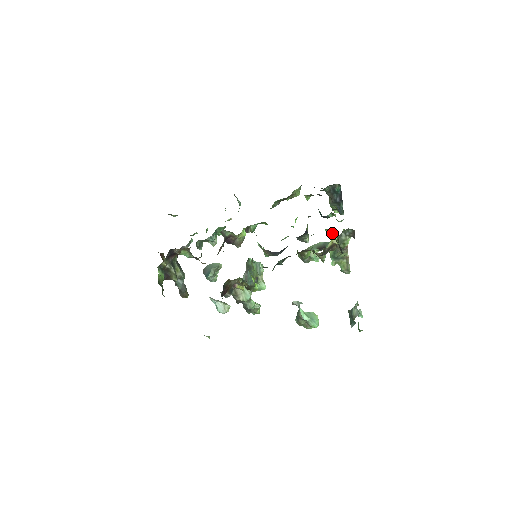
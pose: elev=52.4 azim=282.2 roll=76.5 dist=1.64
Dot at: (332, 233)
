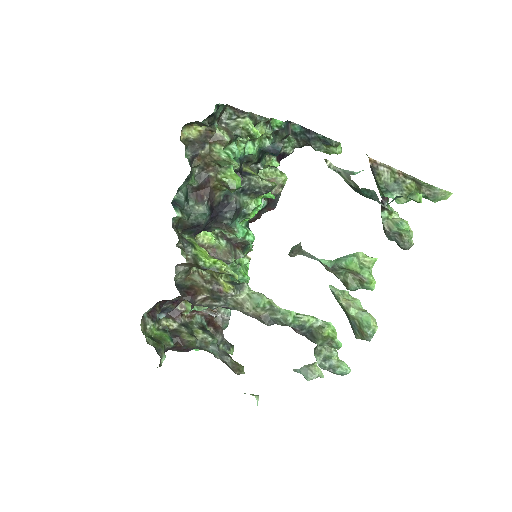
Dot at: (241, 139)
